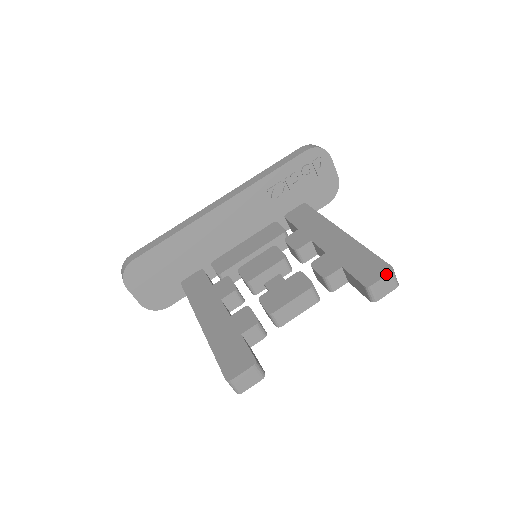
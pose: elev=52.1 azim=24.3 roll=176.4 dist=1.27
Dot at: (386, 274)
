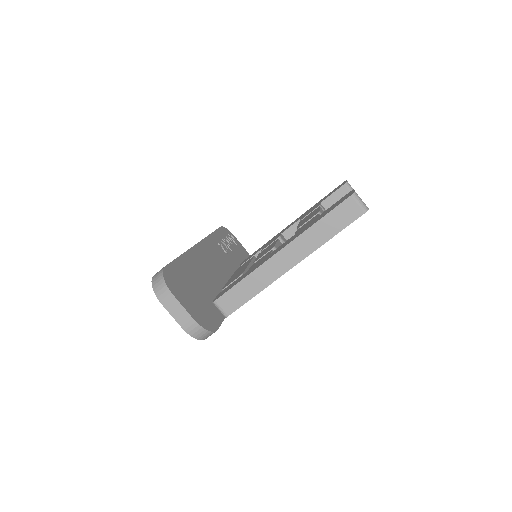
Dot at: occluded
